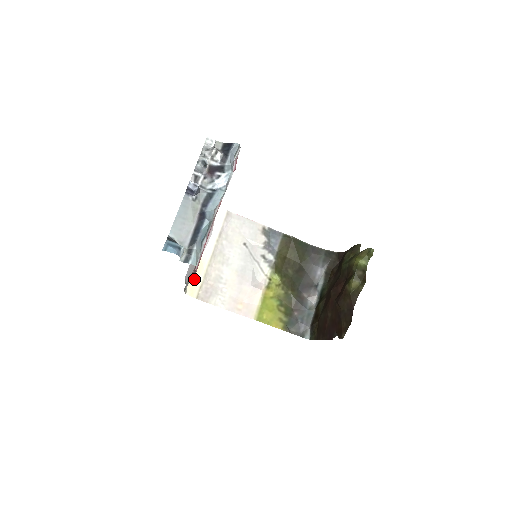
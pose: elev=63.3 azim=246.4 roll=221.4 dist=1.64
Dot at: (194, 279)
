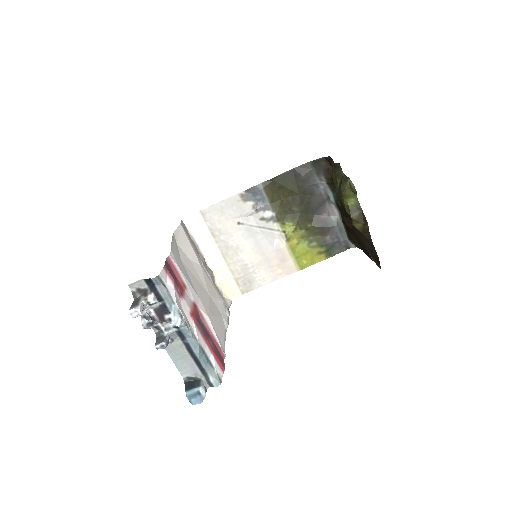
Dot at: (228, 286)
